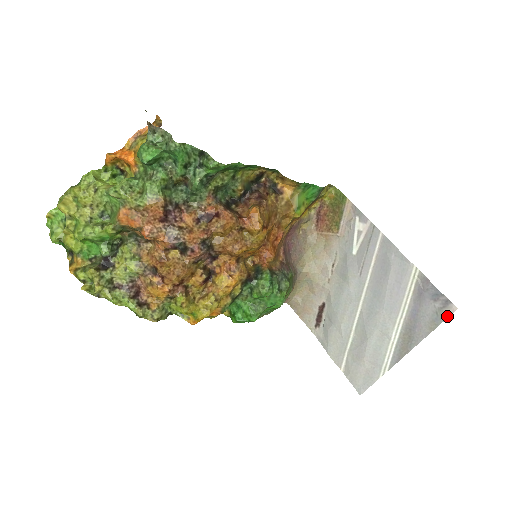
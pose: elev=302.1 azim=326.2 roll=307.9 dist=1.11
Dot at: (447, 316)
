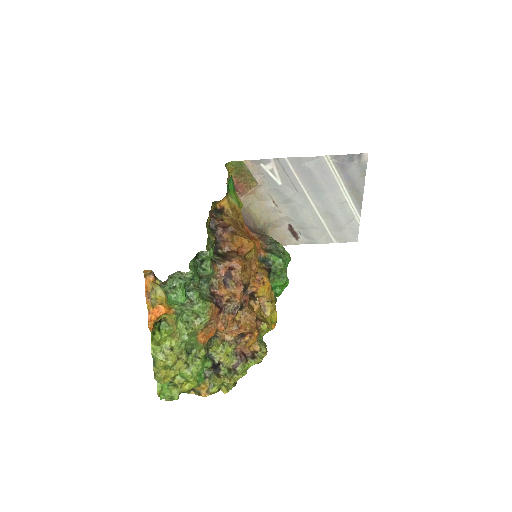
Dot at: (366, 162)
